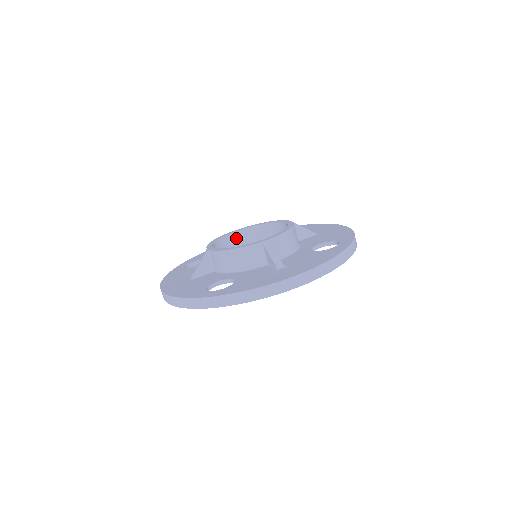
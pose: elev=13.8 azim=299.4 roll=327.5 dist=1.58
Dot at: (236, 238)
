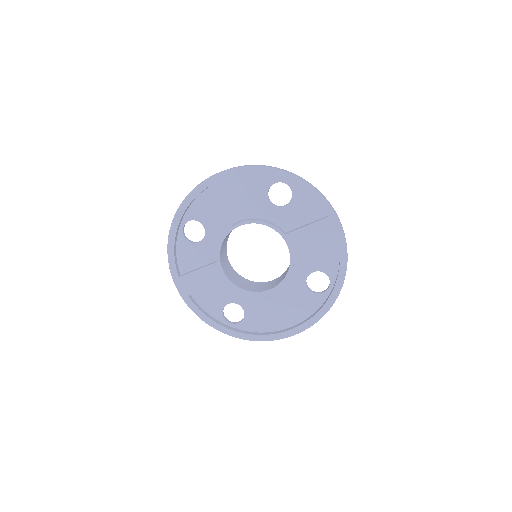
Dot at: (268, 284)
